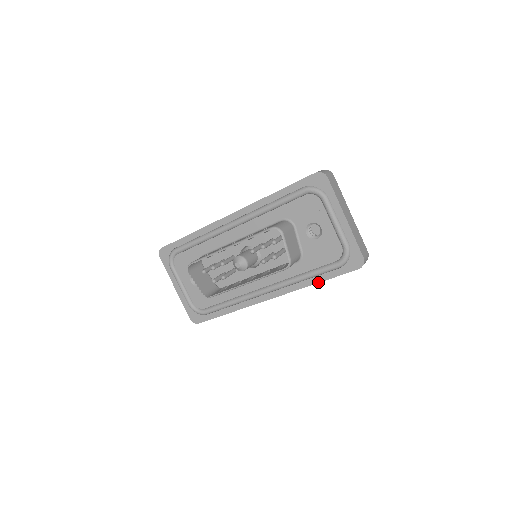
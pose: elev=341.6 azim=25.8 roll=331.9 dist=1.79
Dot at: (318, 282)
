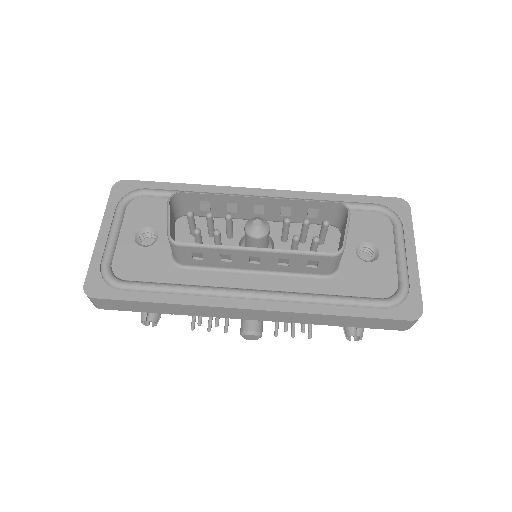
Dot at: (343, 314)
